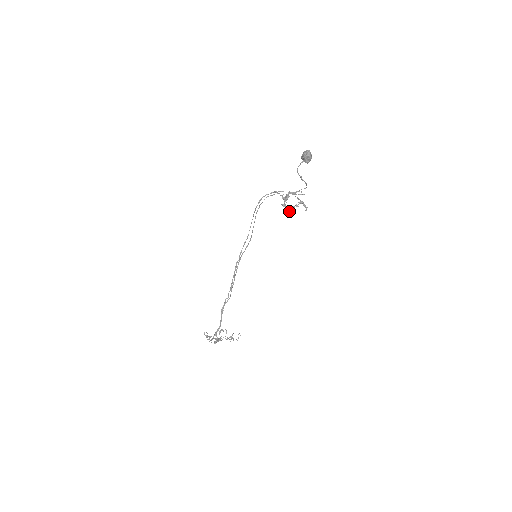
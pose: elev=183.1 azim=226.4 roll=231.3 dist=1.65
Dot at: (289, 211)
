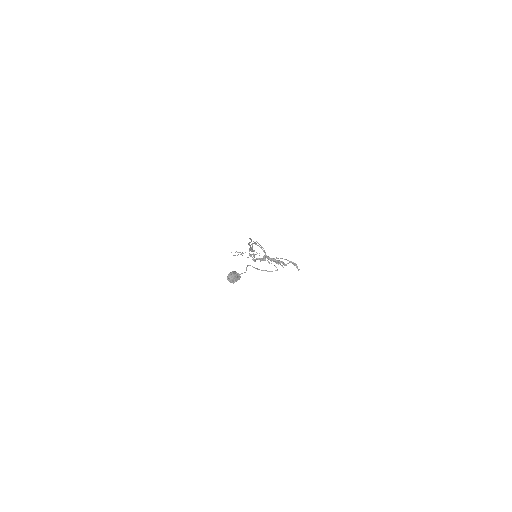
Dot at: occluded
